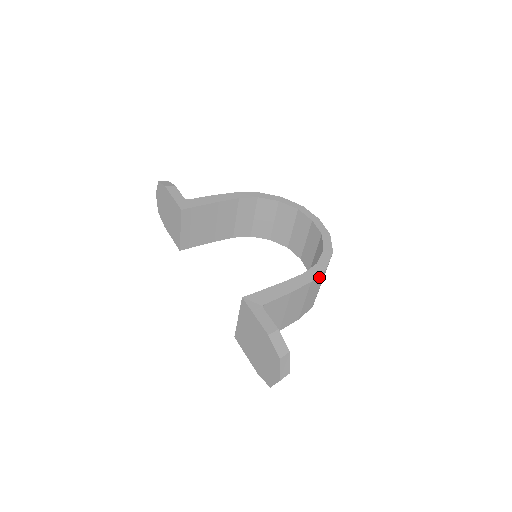
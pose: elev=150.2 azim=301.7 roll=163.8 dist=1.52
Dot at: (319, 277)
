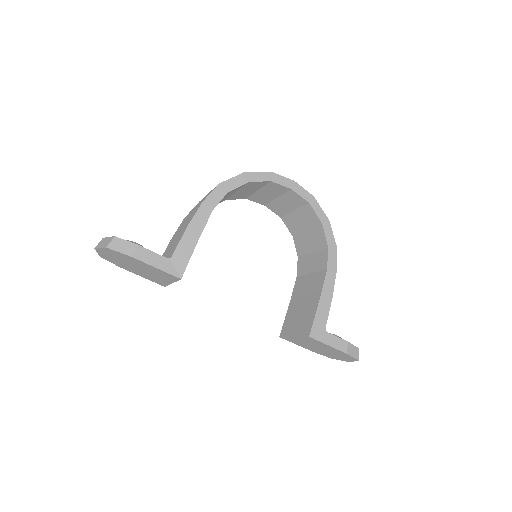
Dot at: (334, 257)
